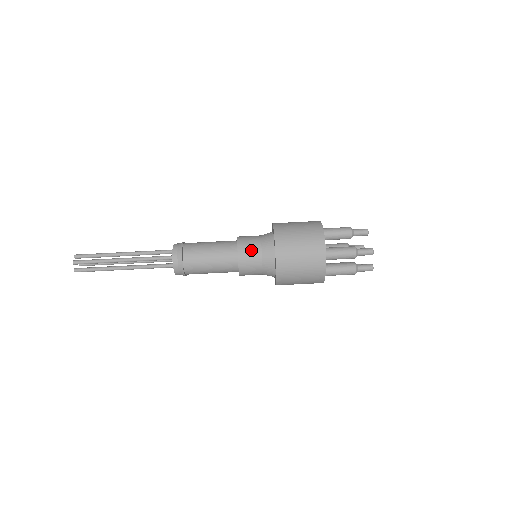
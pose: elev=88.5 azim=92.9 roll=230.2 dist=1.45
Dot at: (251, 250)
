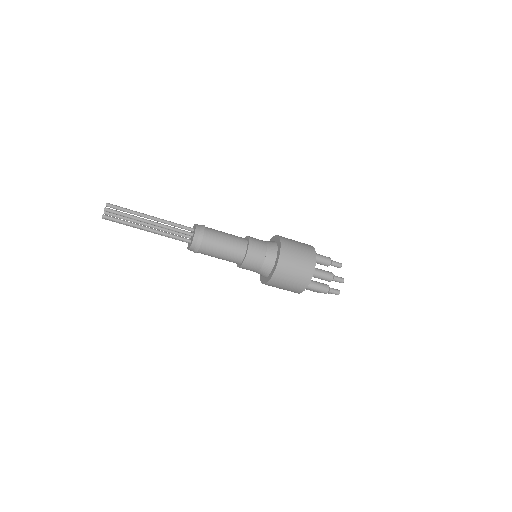
Dot at: (259, 250)
